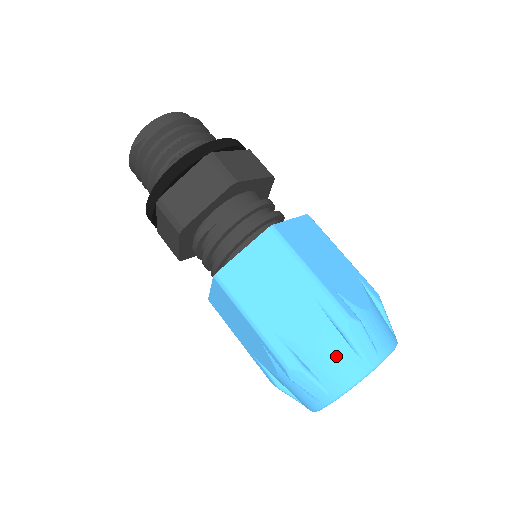
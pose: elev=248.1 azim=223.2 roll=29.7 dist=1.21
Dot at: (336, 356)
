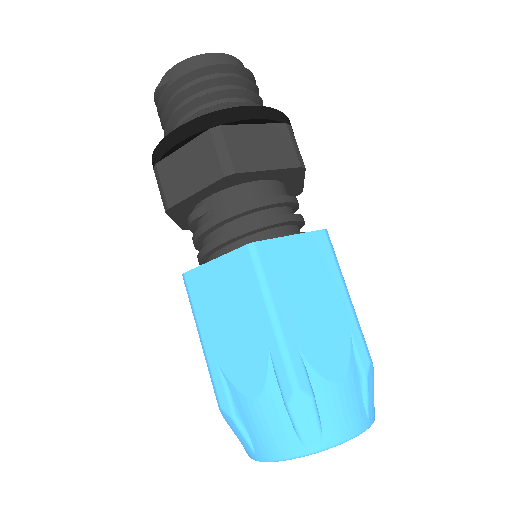
Dot at: (271, 422)
